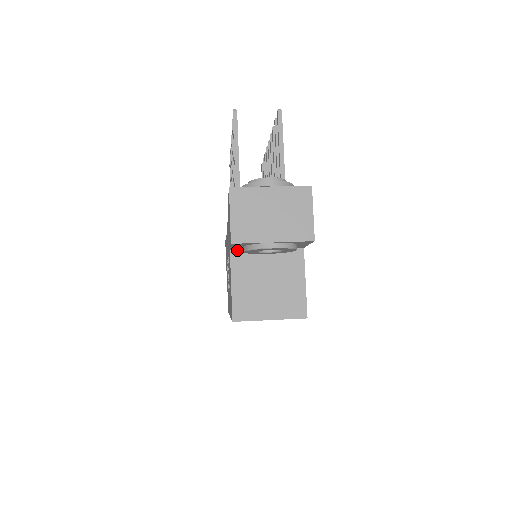
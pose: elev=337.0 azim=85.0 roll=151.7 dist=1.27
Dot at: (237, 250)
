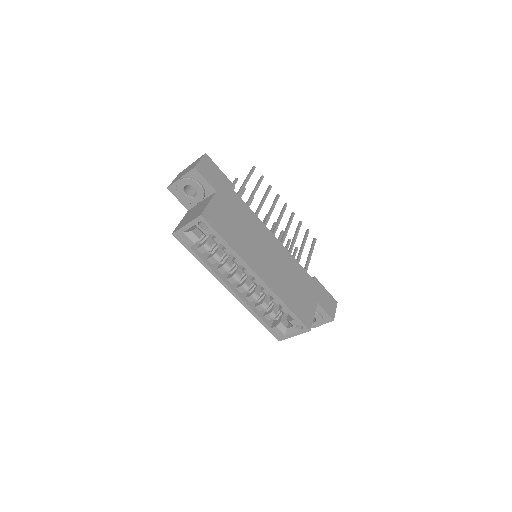
Dot at: occluded
